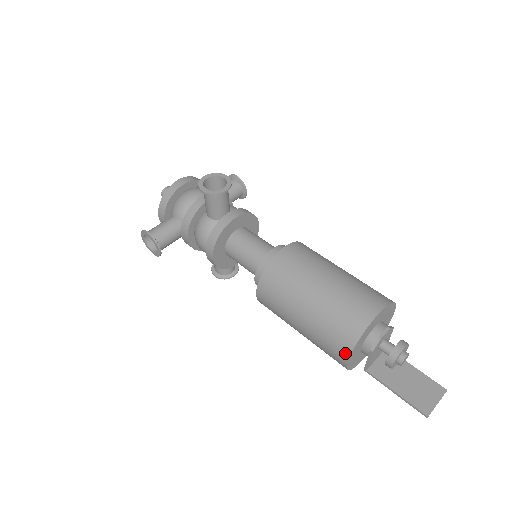
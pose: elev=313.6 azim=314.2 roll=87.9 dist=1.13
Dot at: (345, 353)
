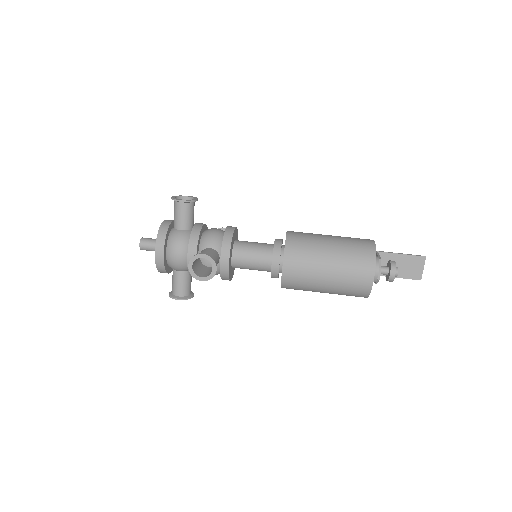
Dot at: occluded
